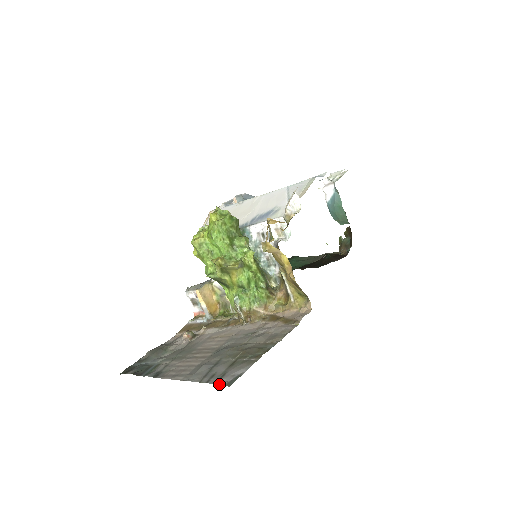
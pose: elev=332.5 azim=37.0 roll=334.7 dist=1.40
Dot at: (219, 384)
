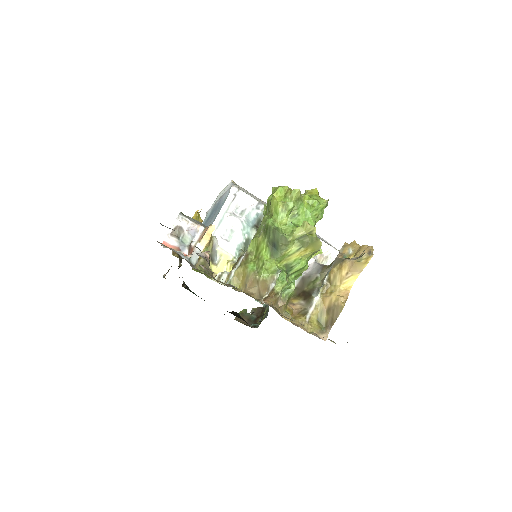
Dot at: occluded
